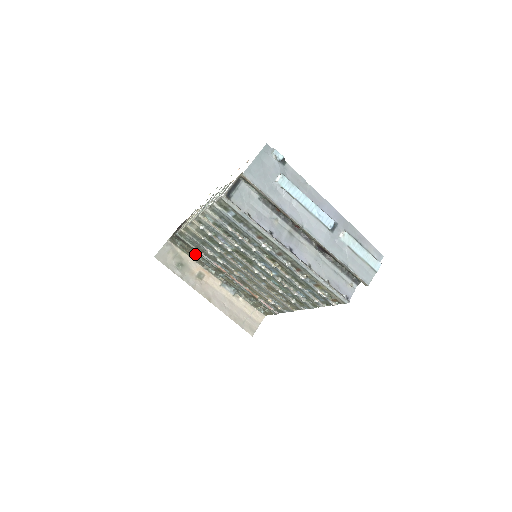
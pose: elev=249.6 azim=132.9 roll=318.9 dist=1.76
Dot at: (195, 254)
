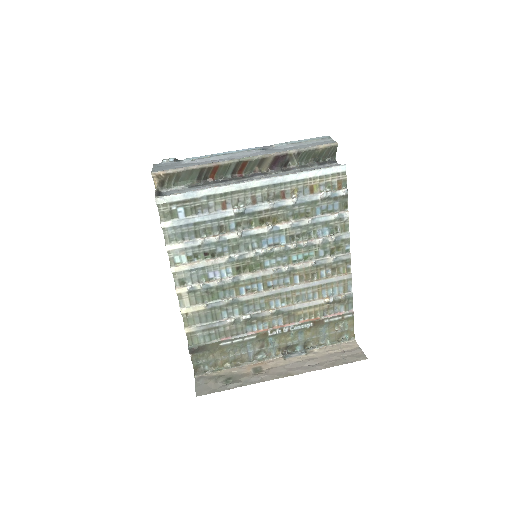
Dot at: (228, 355)
